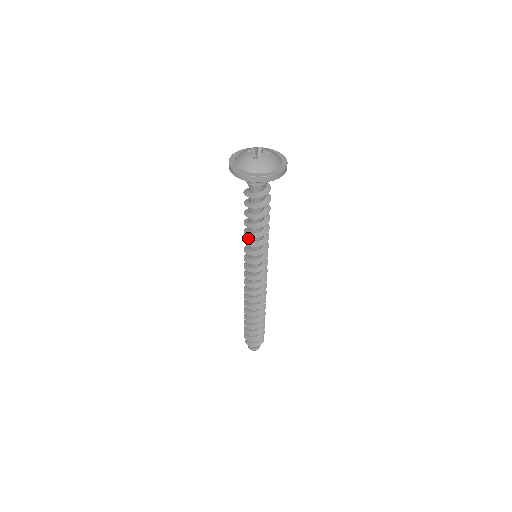
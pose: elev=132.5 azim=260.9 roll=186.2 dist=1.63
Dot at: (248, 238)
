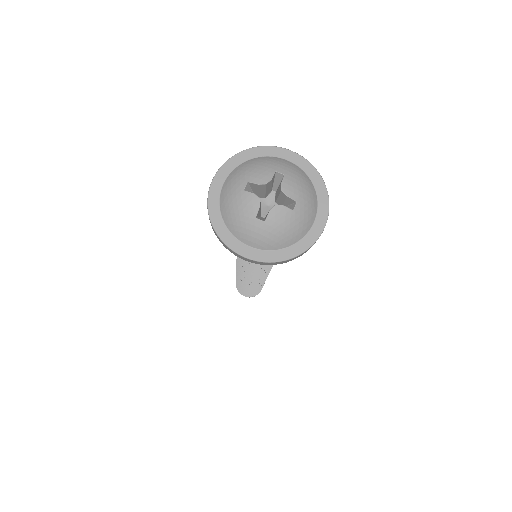
Dot at: occluded
